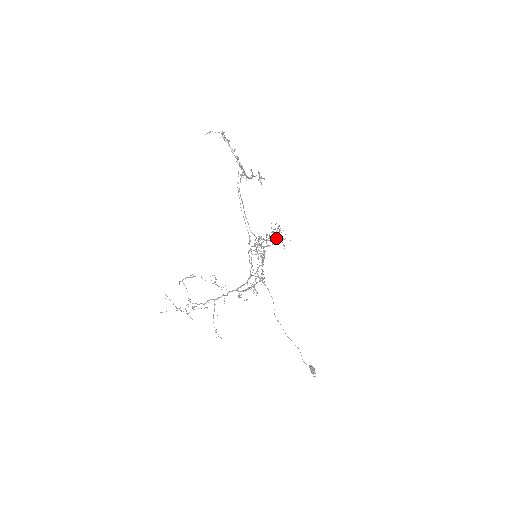
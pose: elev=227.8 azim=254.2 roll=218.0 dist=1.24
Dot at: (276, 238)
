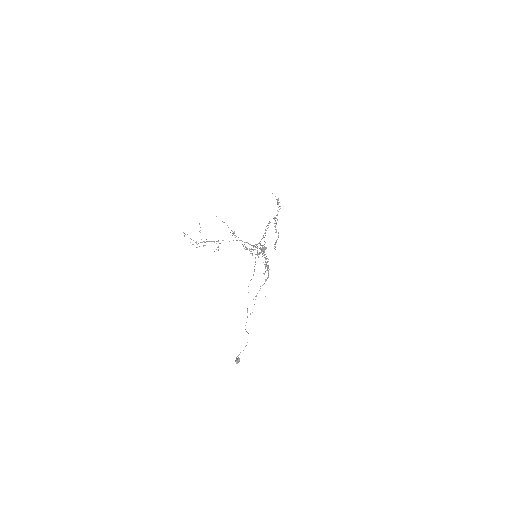
Dot at: occluded
